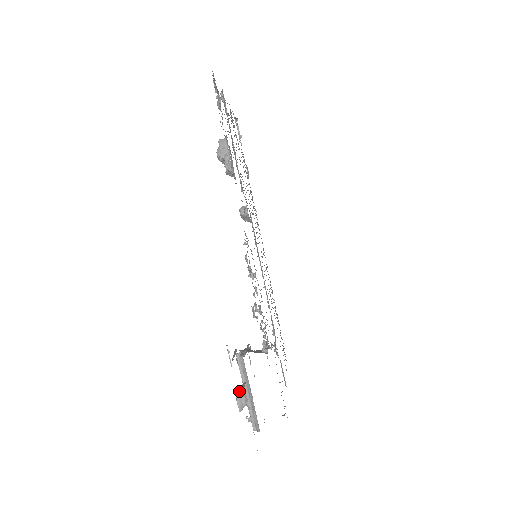
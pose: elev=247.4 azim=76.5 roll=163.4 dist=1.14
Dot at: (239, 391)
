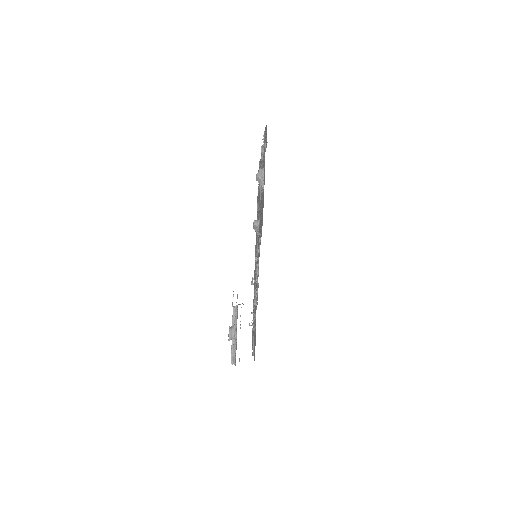
Dot at: (231, 327)
